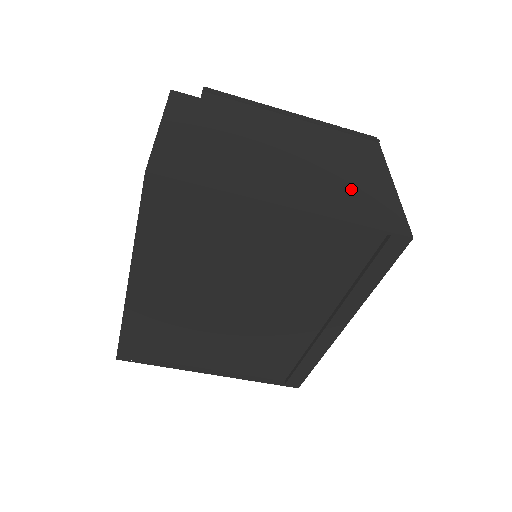
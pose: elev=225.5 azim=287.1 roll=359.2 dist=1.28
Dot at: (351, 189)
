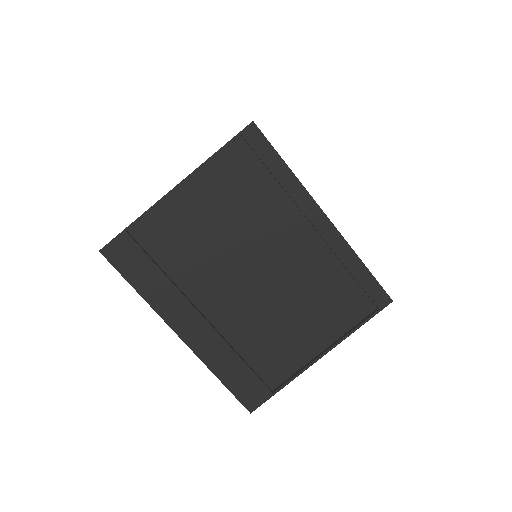
Dot at: occluded
